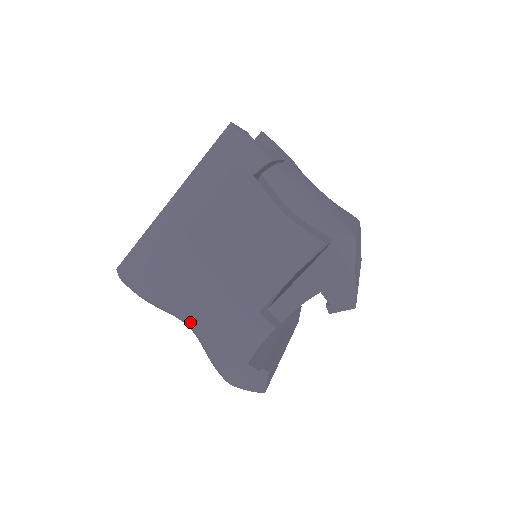
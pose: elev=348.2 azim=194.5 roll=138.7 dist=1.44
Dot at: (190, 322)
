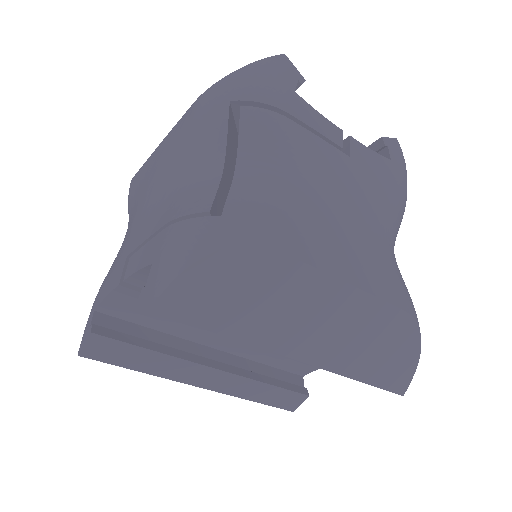
Dot at: occluded
